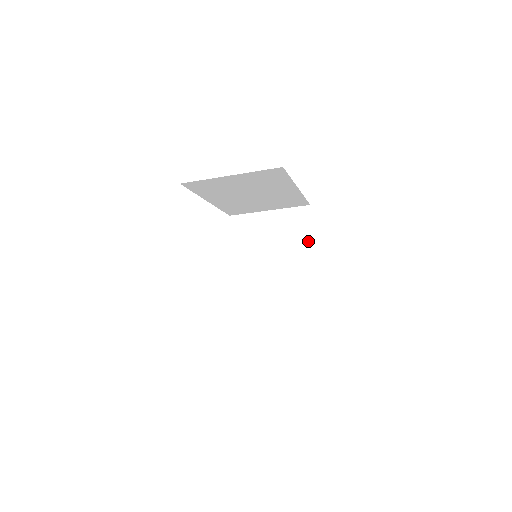
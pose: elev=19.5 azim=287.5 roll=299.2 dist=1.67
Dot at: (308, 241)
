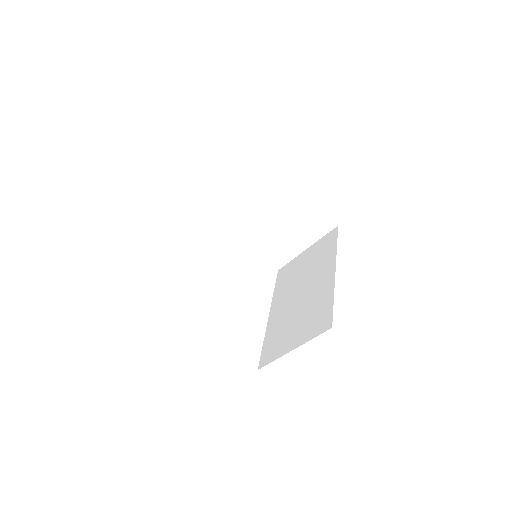
Dot at: (333, 253)
